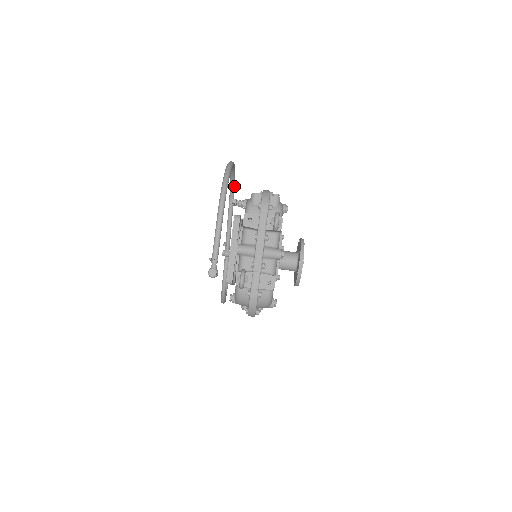
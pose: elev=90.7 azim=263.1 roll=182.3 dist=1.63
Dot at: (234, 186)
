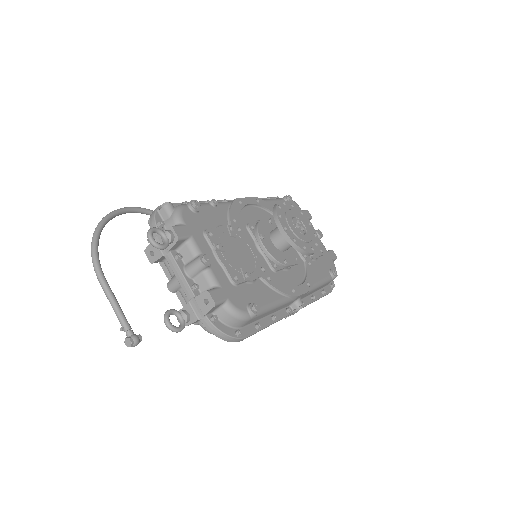
Dot at: occluded
